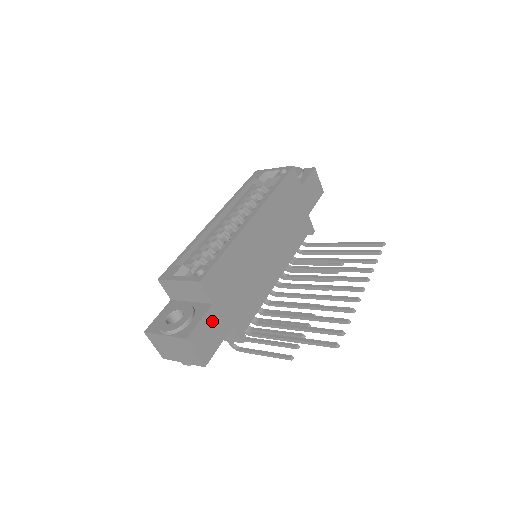
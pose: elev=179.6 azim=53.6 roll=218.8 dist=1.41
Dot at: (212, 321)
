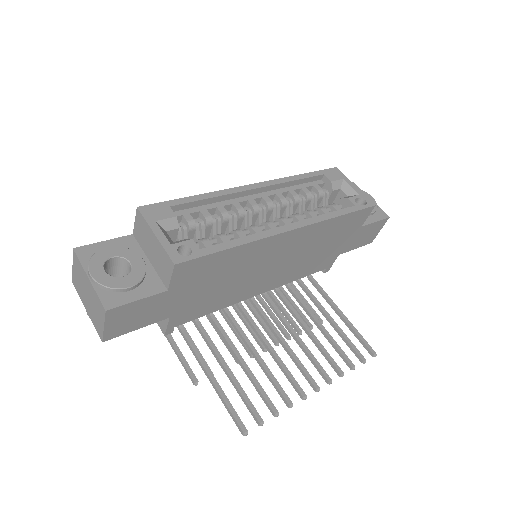
Dot at: (151, 305)
